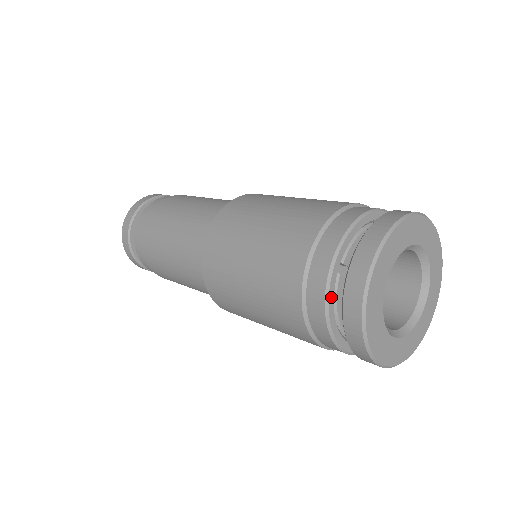
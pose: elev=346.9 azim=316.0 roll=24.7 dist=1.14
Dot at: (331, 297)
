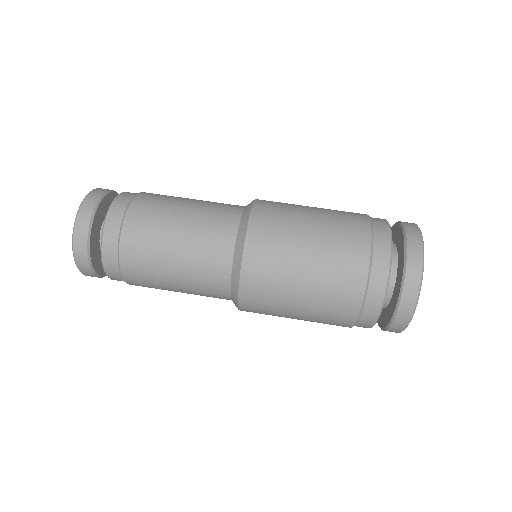
Dot at: (380, 312)
